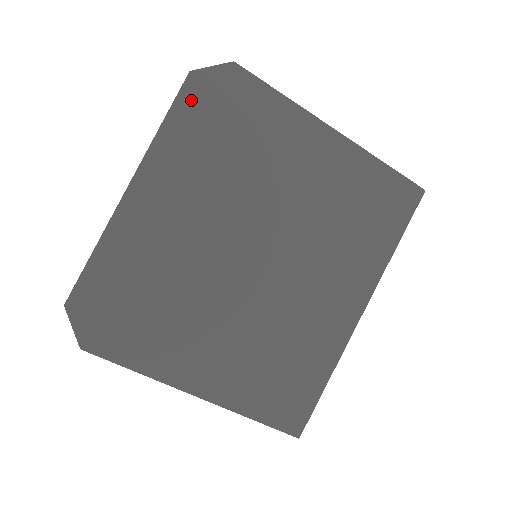
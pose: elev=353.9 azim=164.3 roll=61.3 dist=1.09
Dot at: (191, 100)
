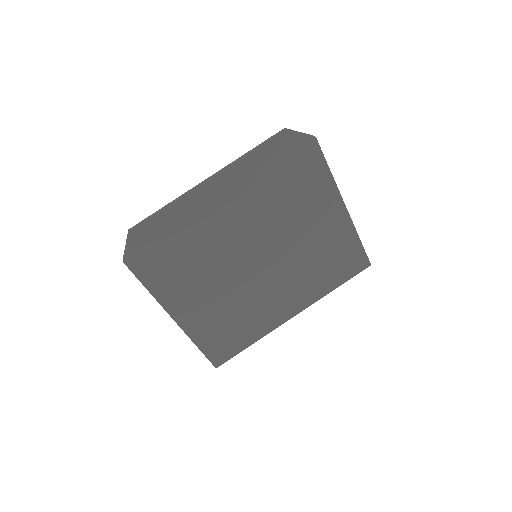
Dot at: (277, 147)
